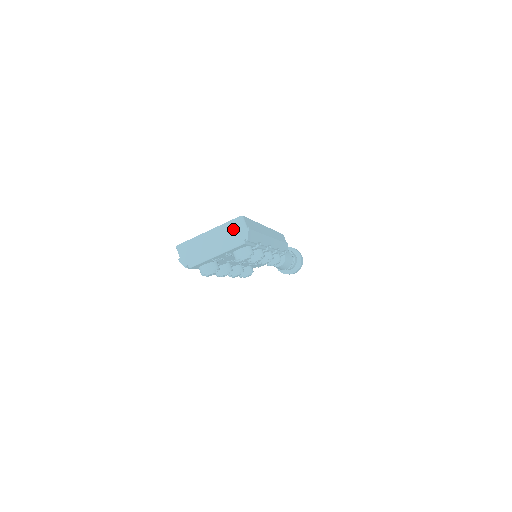
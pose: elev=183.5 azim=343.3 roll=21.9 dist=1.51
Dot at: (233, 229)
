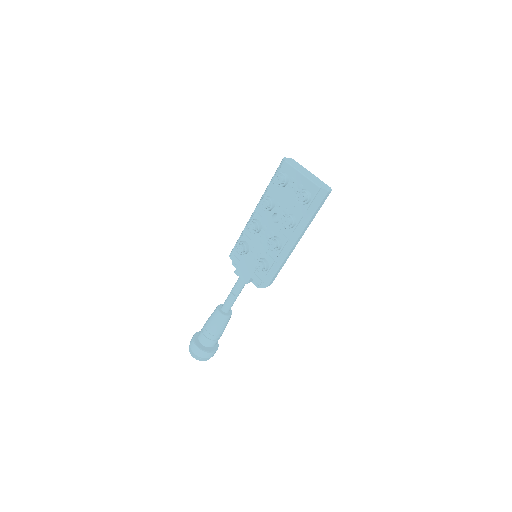
Dot at: (323, 184)
